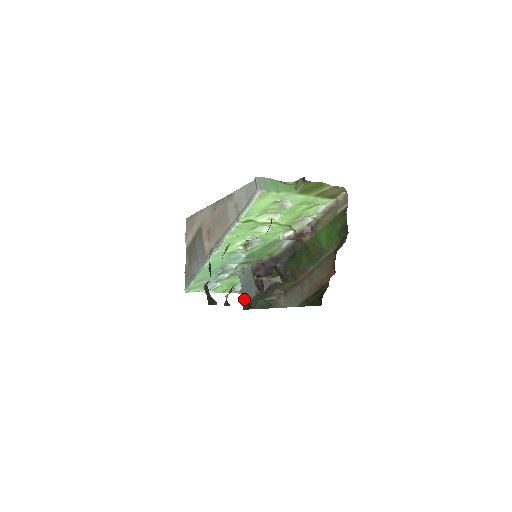
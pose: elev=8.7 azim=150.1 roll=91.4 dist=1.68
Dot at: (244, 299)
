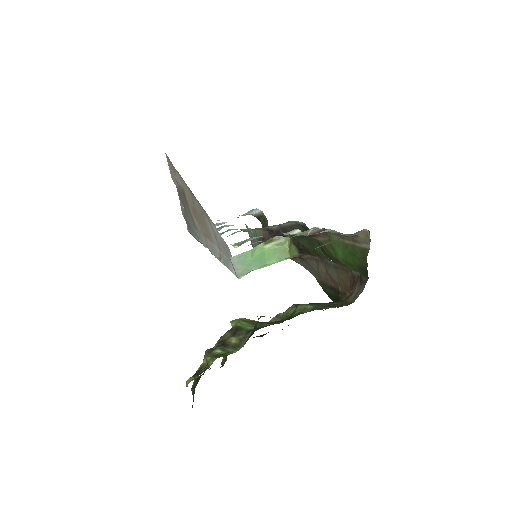
Dot at: occluded
